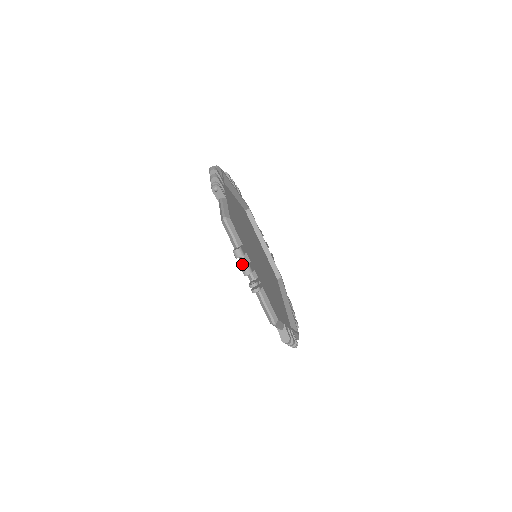
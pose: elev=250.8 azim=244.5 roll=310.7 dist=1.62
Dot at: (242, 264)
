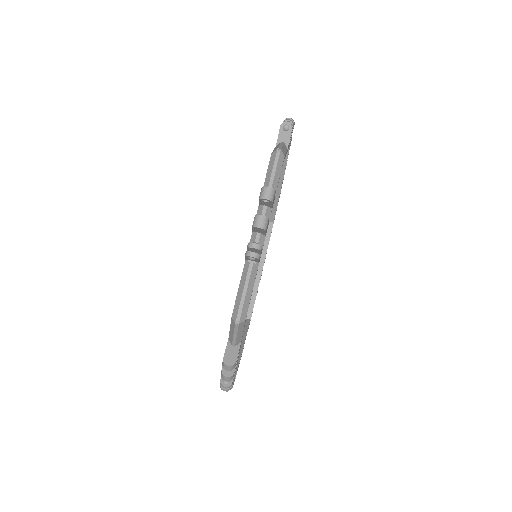
Dot at: occluded
